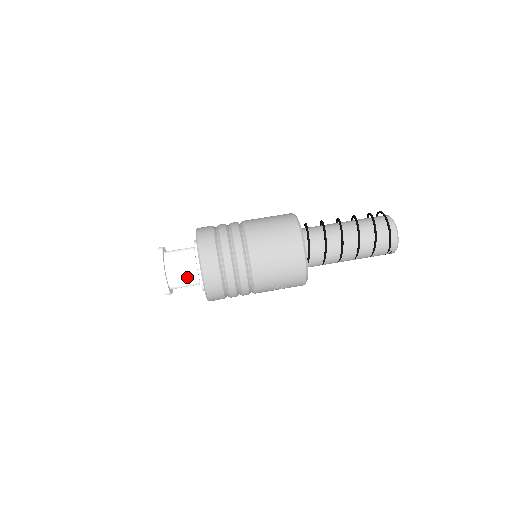
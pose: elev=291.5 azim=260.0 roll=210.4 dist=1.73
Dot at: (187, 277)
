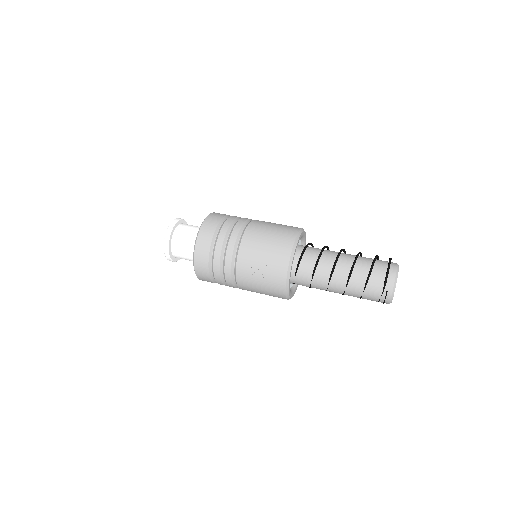
Dot at: (189, 239)
